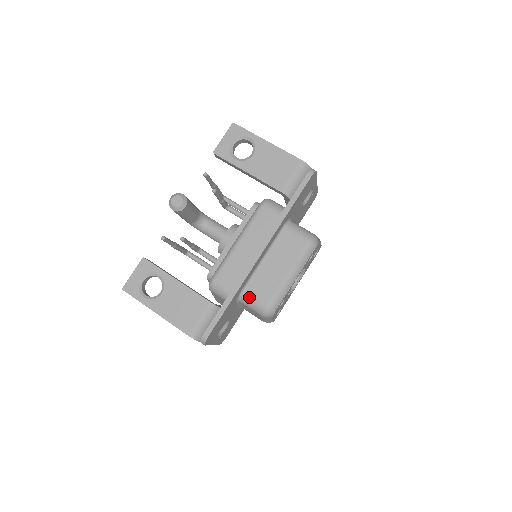
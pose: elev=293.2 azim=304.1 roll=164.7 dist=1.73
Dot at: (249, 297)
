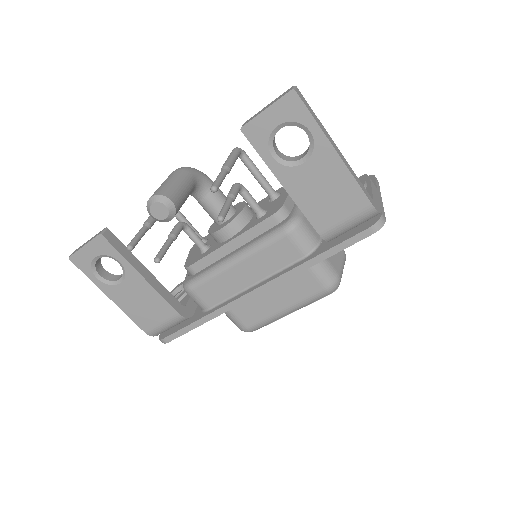
Dot at: (229, 313)
